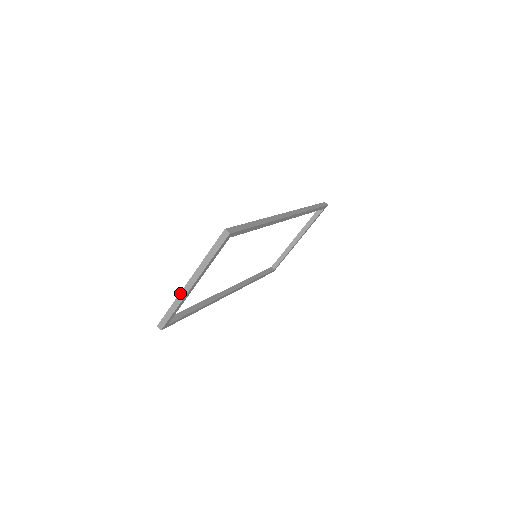
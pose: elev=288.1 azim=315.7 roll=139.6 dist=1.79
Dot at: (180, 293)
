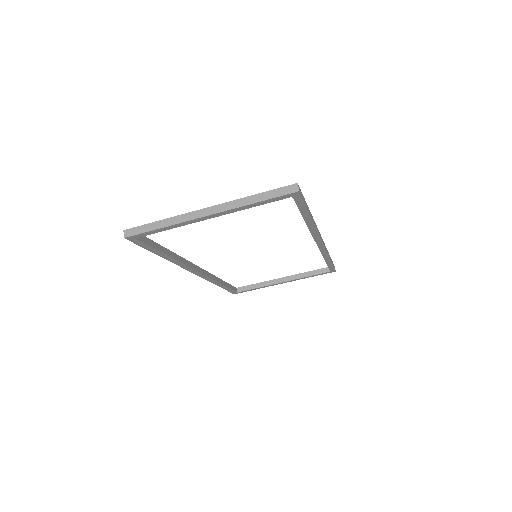
Dot at: (185, 213)
